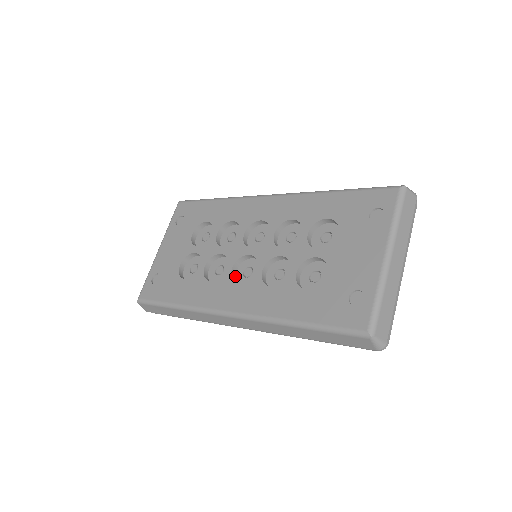
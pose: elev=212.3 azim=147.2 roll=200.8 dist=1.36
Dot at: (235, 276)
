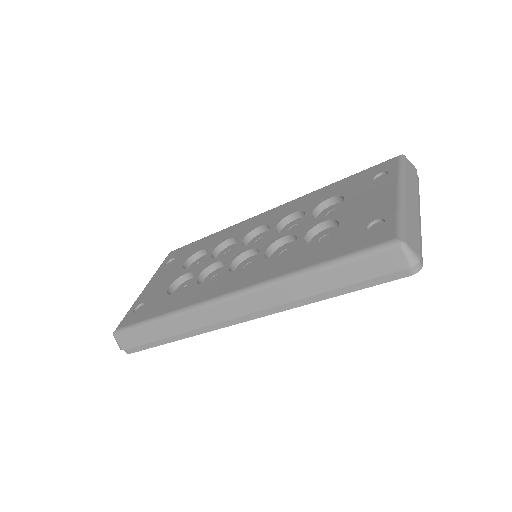
Dot at: occluded
